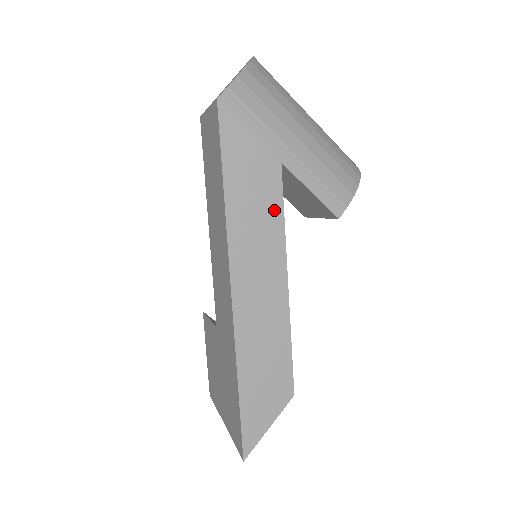
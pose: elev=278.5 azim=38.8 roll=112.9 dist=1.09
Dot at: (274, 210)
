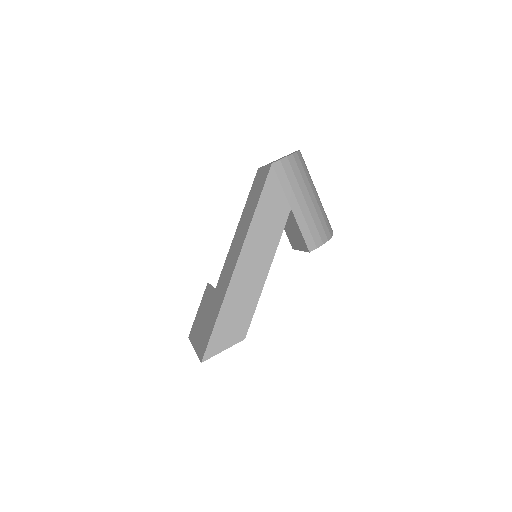
Dot at: (277, 231)
